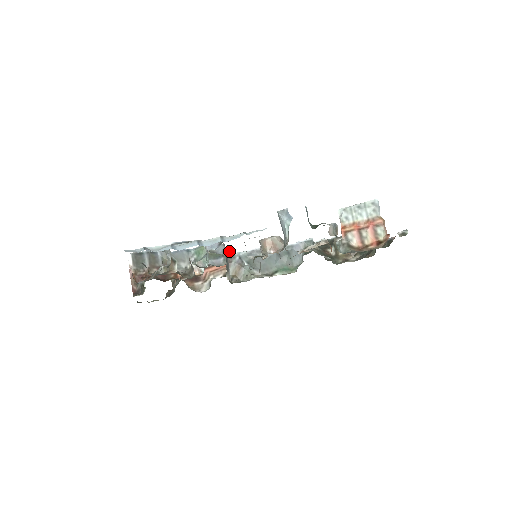
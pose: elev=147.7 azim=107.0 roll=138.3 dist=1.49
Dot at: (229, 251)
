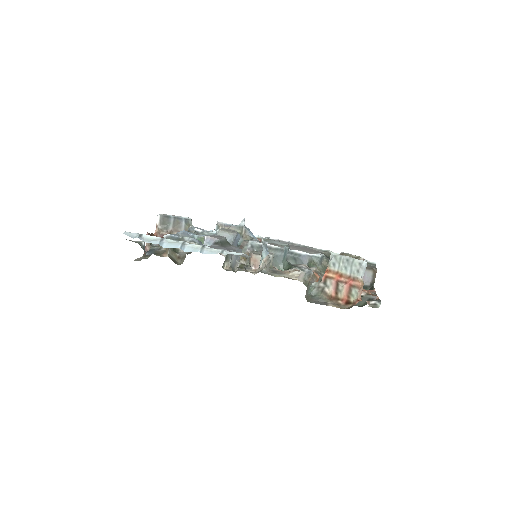
Dot at: (250, 234)
